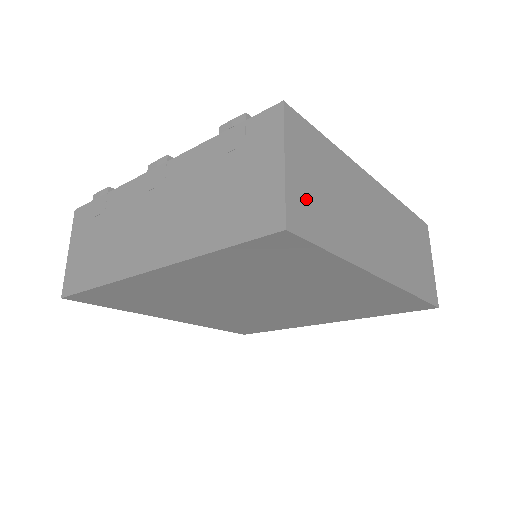
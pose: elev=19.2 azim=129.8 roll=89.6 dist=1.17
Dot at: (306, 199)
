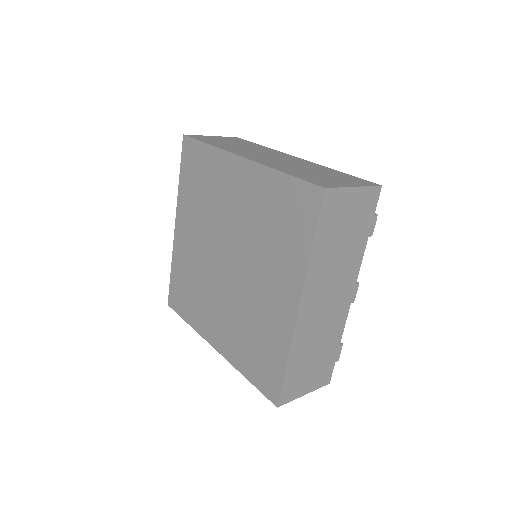
Dot at: (210, 139)
